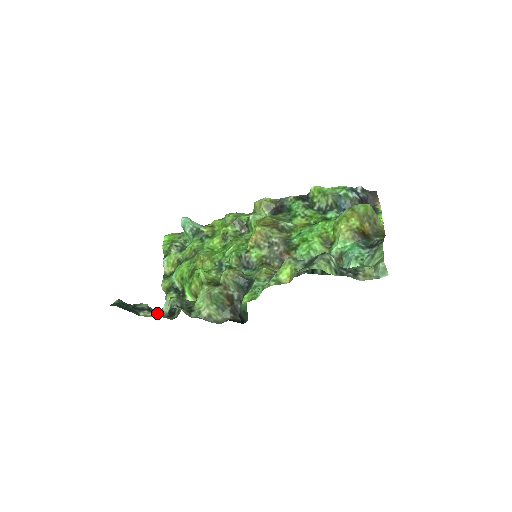
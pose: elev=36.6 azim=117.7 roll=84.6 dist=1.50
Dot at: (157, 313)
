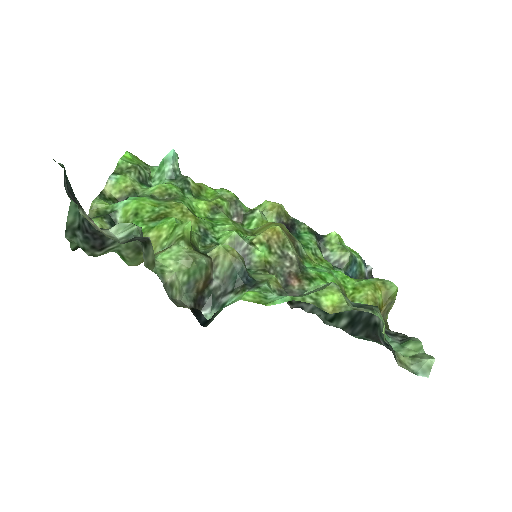
Dot at: occluded
